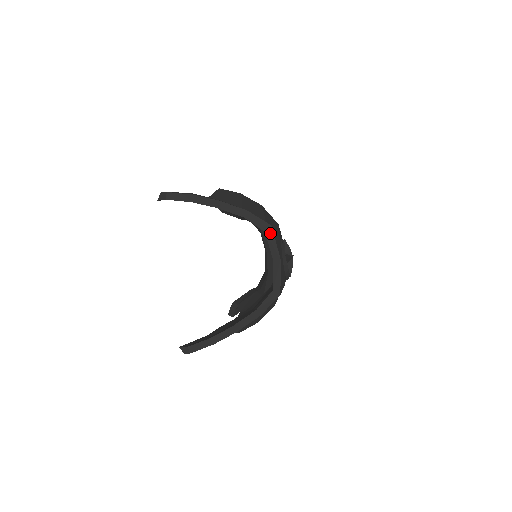
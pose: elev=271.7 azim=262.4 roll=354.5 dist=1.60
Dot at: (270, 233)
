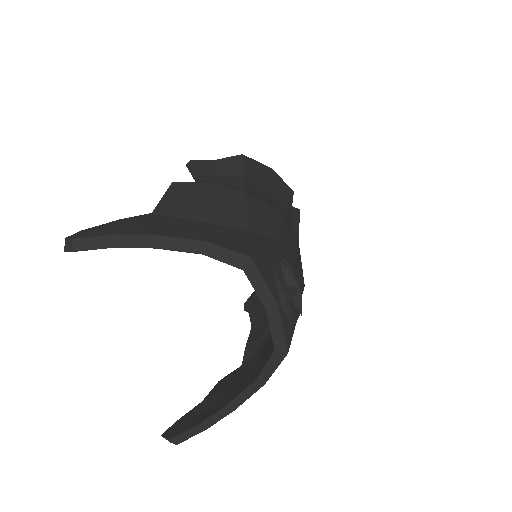
Dot at: (252, 269)
